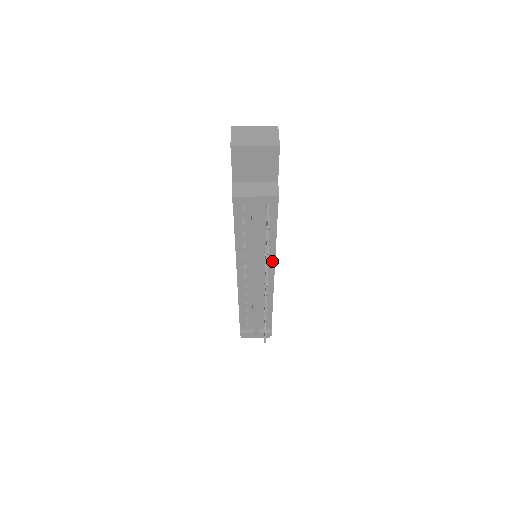
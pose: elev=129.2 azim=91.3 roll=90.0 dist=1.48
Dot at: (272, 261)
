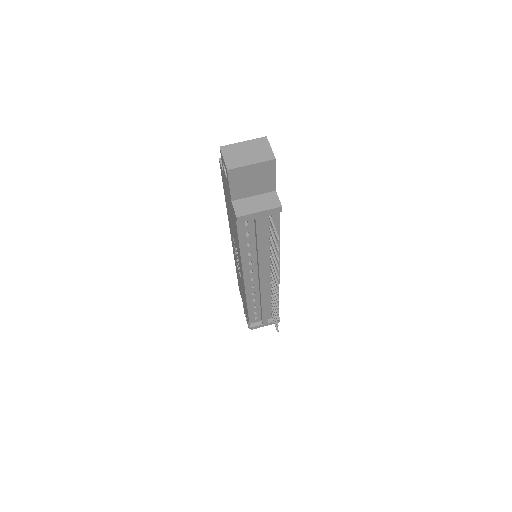
Dot at: (277, 261)
